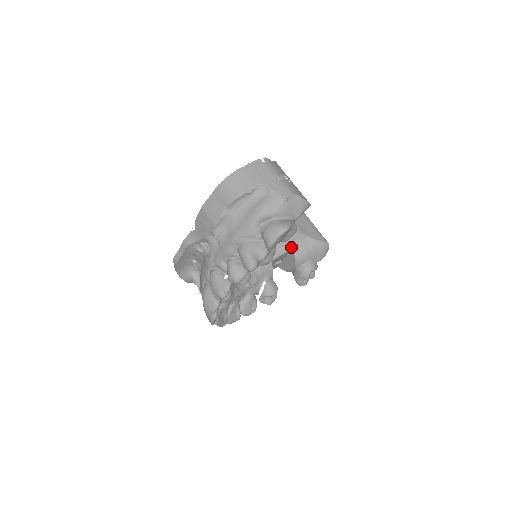
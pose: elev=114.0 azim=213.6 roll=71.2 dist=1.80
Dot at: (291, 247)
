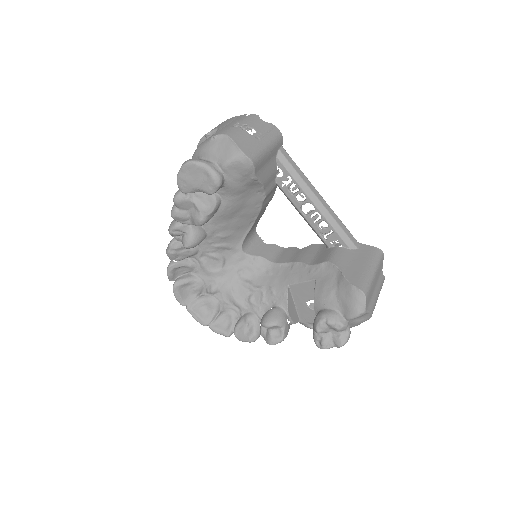
Dot at: (315, 277)
